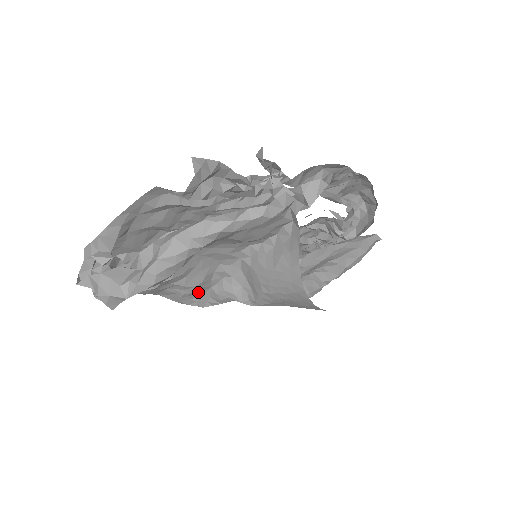
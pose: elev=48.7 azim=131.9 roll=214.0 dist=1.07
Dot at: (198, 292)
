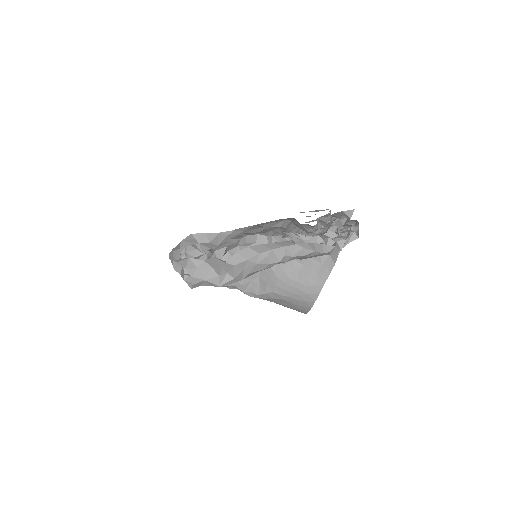
Dot at: occluded
